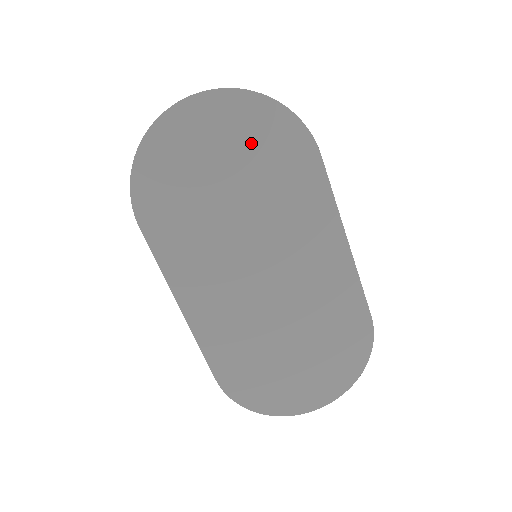
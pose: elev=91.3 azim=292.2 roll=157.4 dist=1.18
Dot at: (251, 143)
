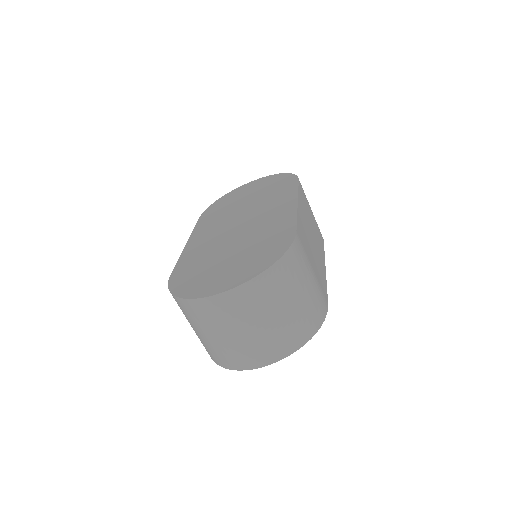
Dot at: occluded
